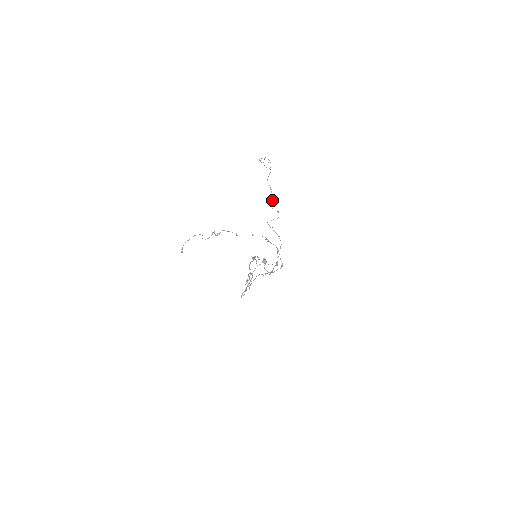
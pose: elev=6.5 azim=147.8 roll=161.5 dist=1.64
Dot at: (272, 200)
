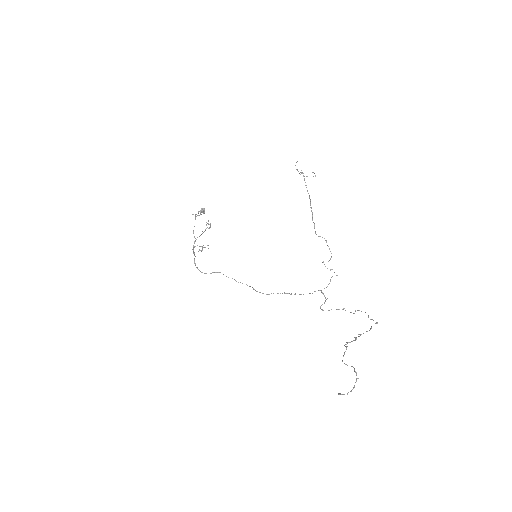
Dot at: occluded
